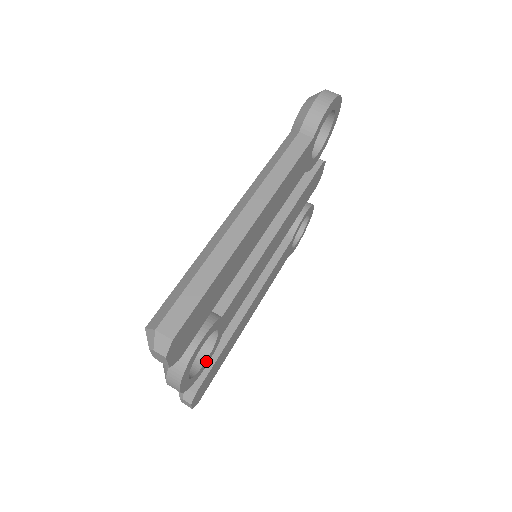
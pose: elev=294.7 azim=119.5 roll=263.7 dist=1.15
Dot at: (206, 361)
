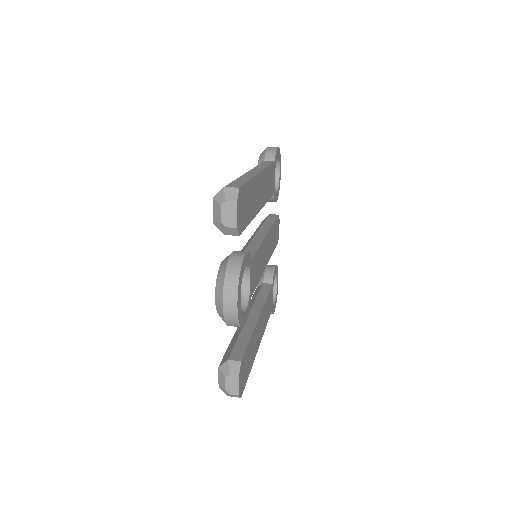
Dot at: (245, 313)
